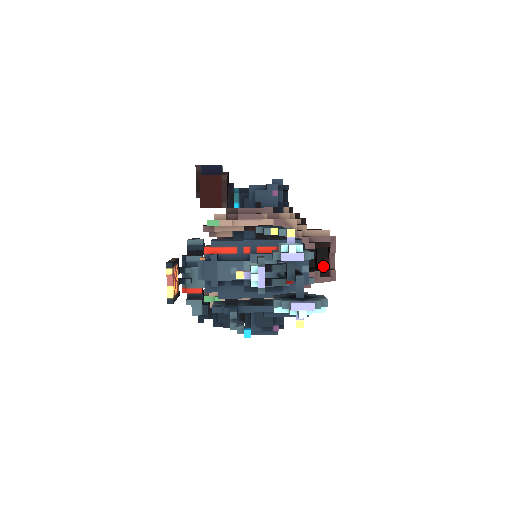
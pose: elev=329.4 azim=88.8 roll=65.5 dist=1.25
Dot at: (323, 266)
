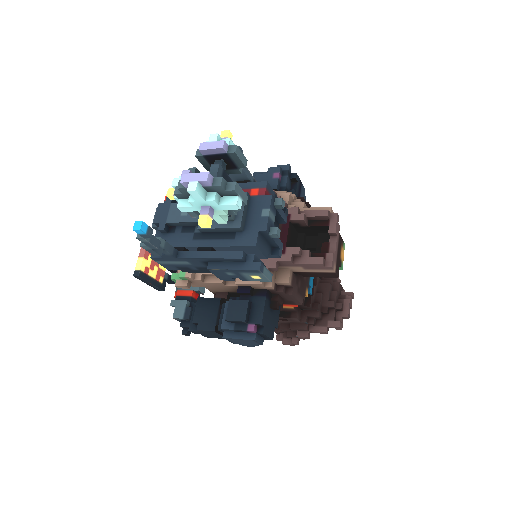
Dot at: (320, 252)
